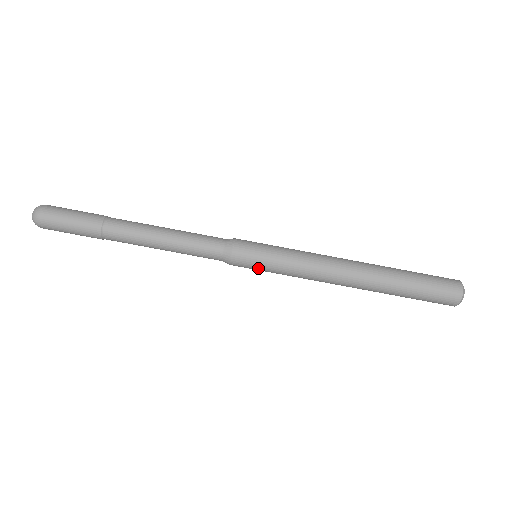
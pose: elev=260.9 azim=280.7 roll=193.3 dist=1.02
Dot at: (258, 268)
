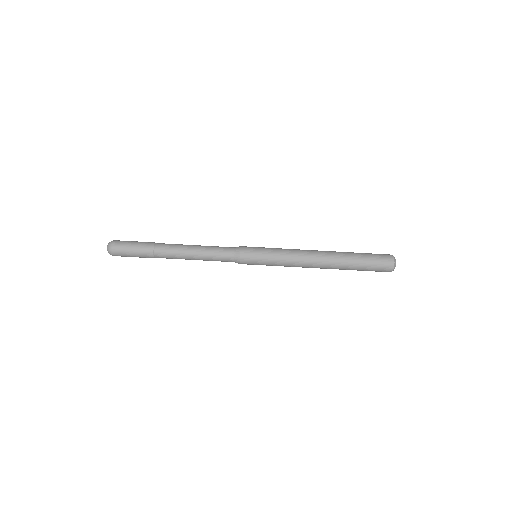
Dot at: (258, 263)
